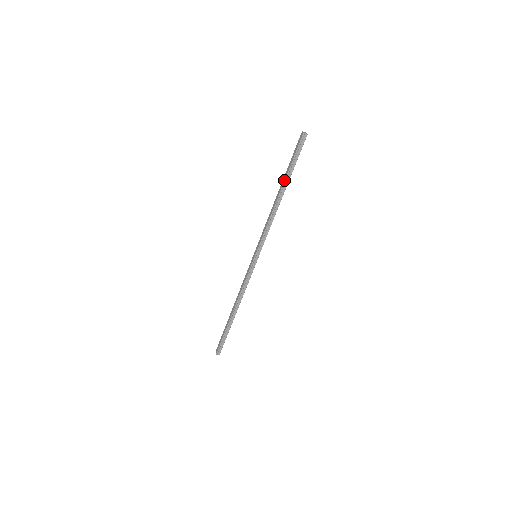
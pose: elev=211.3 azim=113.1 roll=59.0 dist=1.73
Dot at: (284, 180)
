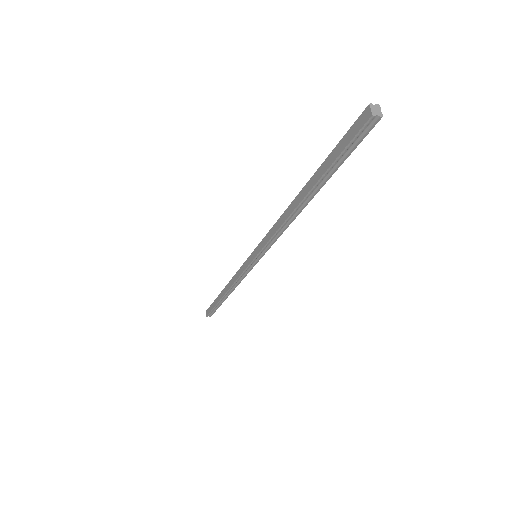
Dot at: (312, 185)
